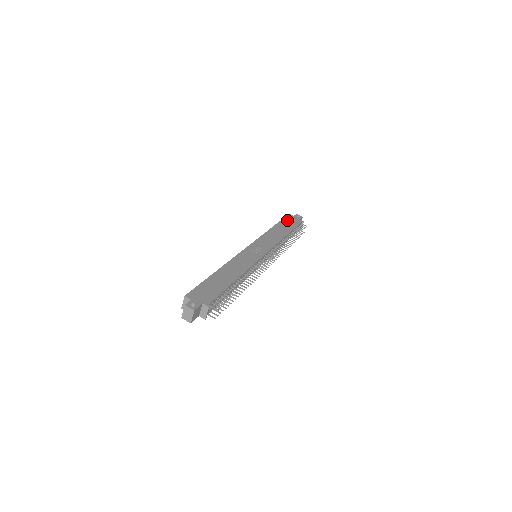
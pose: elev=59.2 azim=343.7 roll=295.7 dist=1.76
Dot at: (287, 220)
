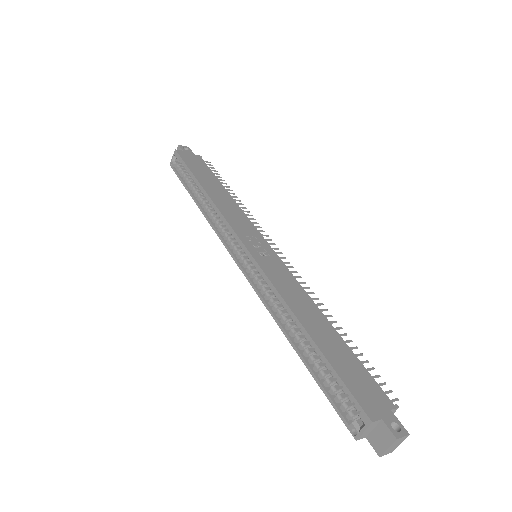
Dot at: (191, 164)
